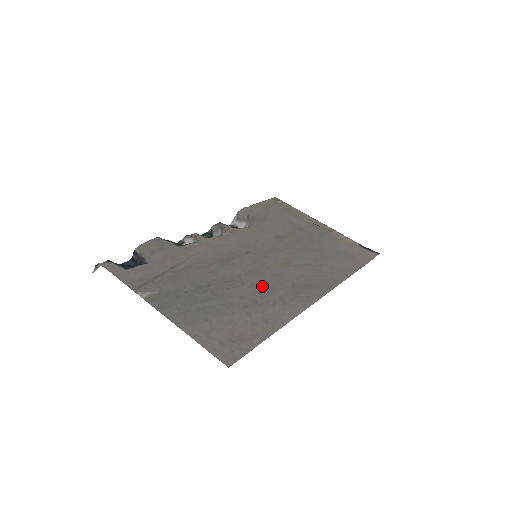
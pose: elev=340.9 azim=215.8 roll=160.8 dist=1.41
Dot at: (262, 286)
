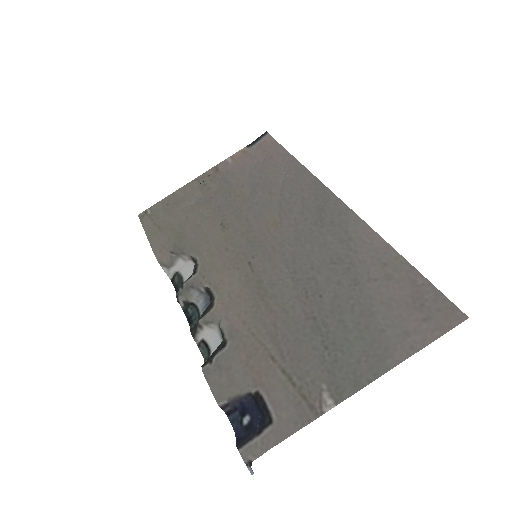
Dot at: (318, 258)
